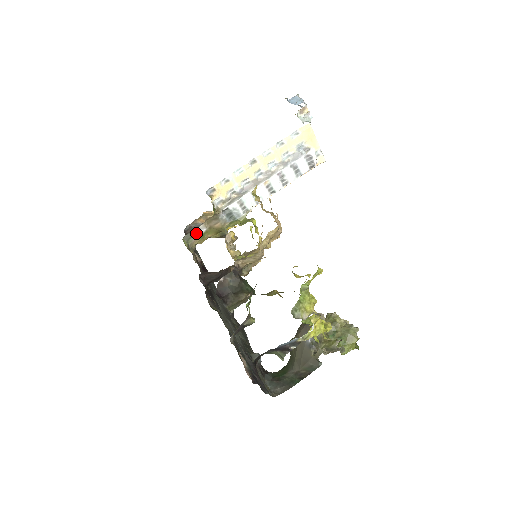
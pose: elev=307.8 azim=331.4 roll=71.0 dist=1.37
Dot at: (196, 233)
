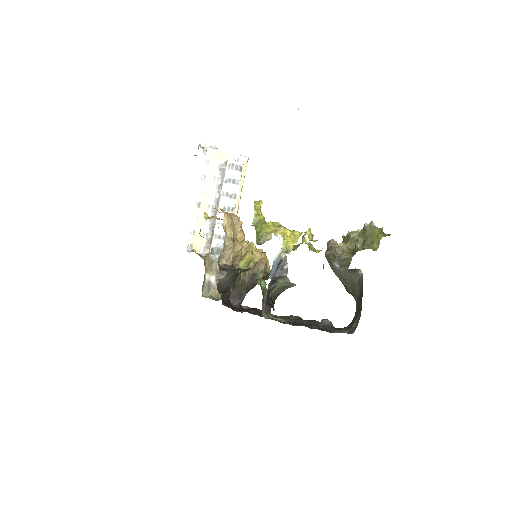
Dot at: (210, 285)
